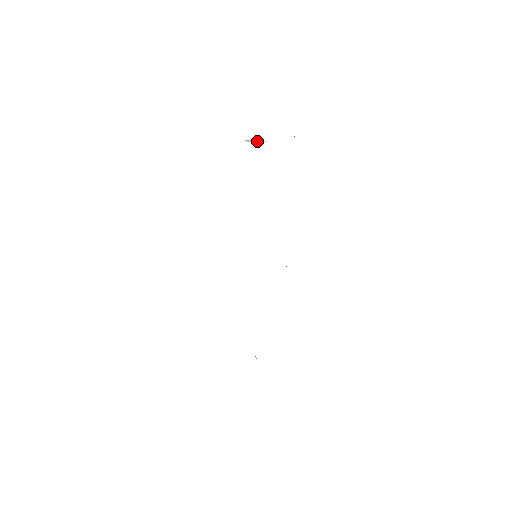
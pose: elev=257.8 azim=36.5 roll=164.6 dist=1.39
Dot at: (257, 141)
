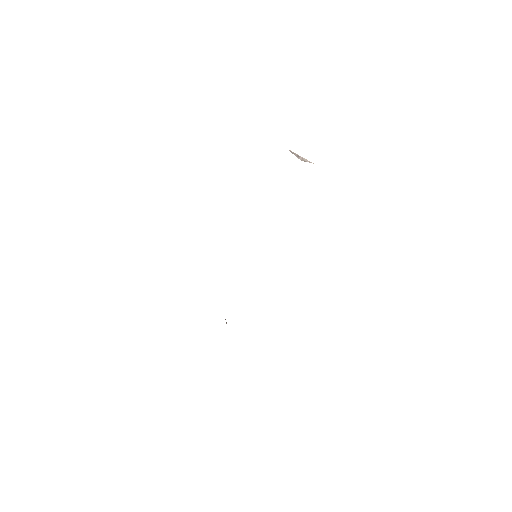
Dot at: (303, 158)
